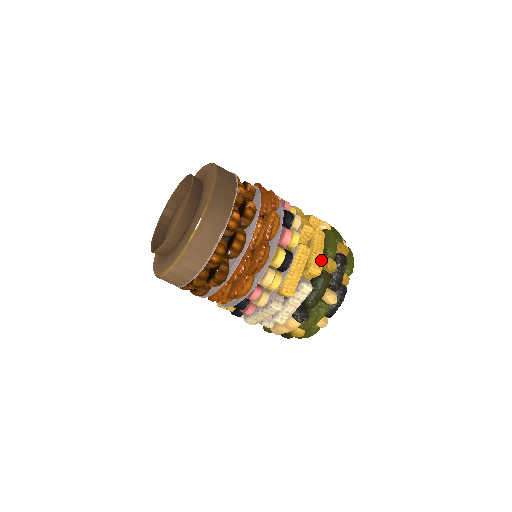
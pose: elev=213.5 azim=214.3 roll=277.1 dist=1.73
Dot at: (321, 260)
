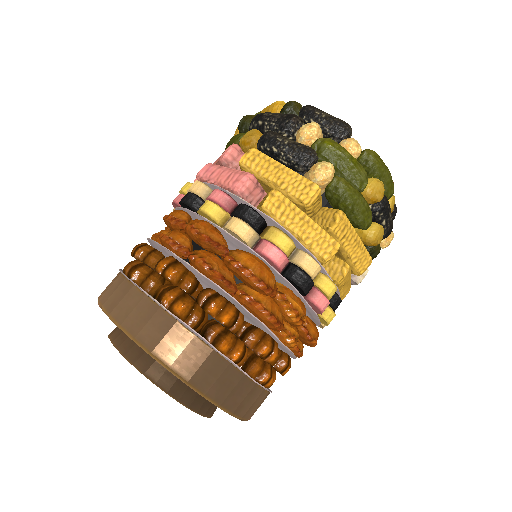
Dot at: (364, 250)
